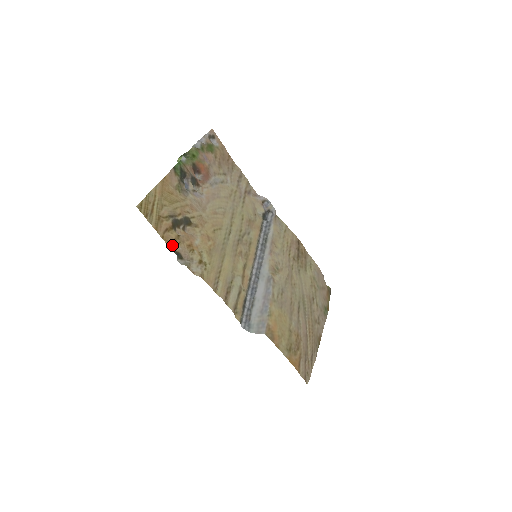
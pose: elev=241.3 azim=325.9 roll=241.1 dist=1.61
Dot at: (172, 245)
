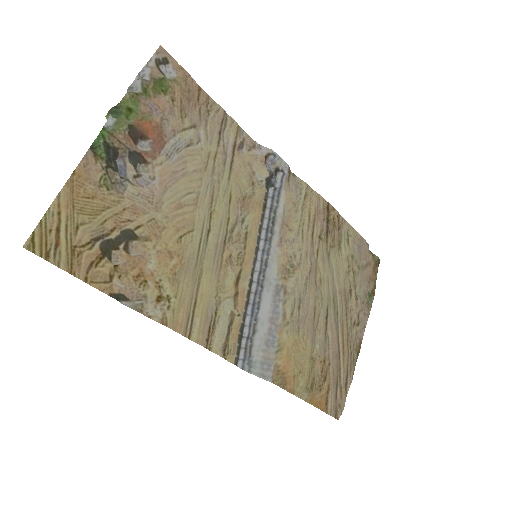
Dot at: (106, 285)
